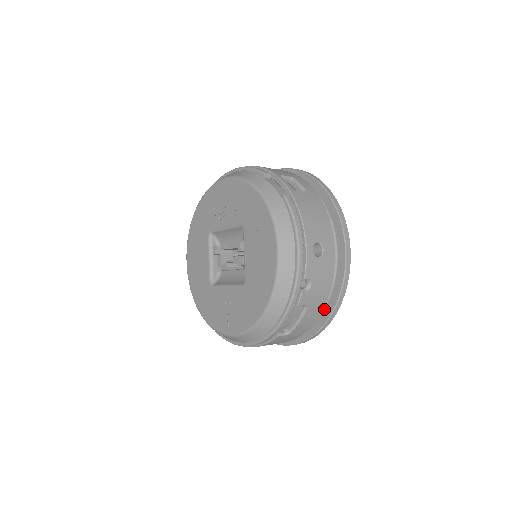
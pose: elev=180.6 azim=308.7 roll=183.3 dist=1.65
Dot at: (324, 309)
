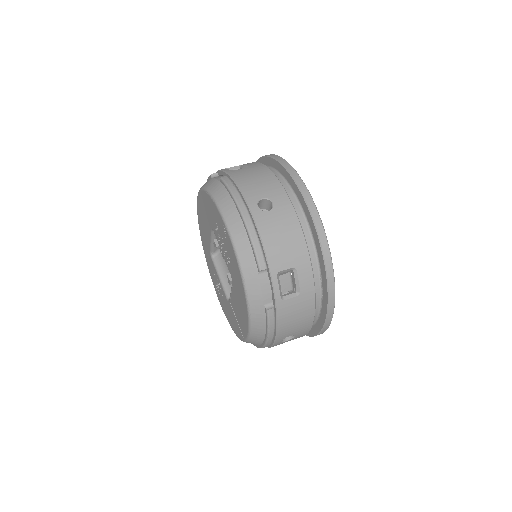
Dot at: occluded
